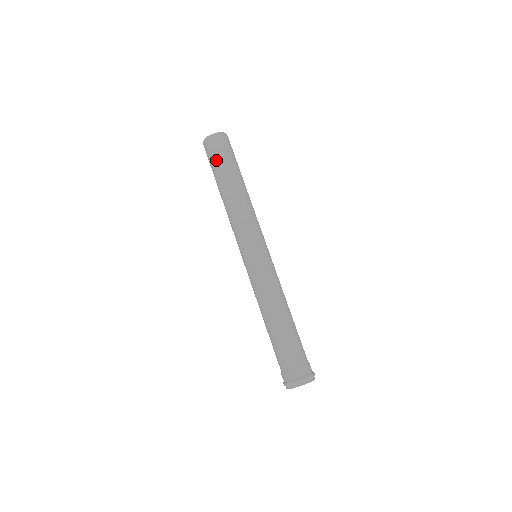
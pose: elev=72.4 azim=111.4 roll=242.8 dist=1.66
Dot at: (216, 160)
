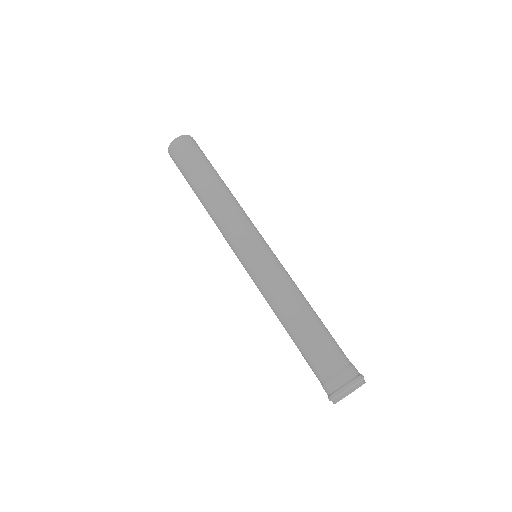
Dot at: (188, 161)
